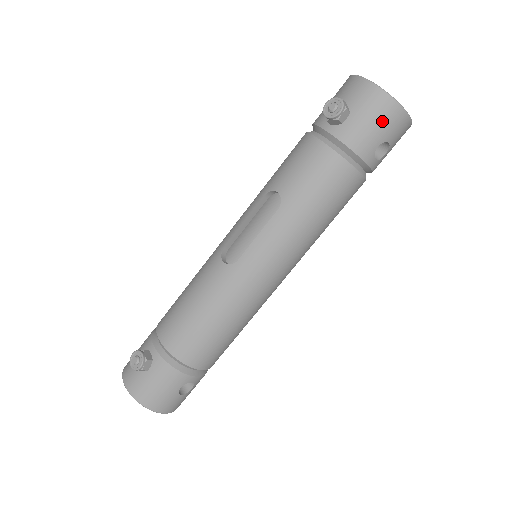
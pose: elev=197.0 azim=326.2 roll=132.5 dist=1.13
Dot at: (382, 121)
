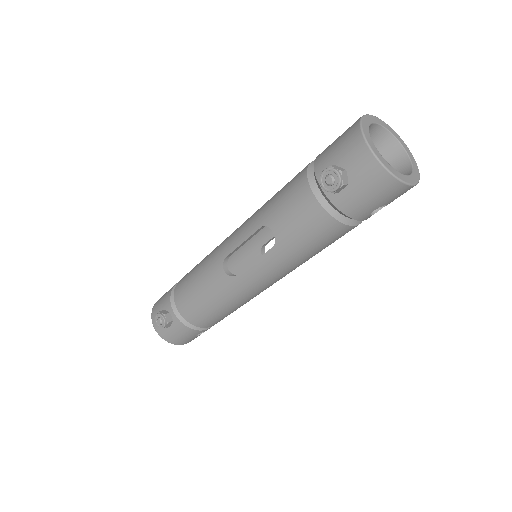
Dot at: (381, 195)
